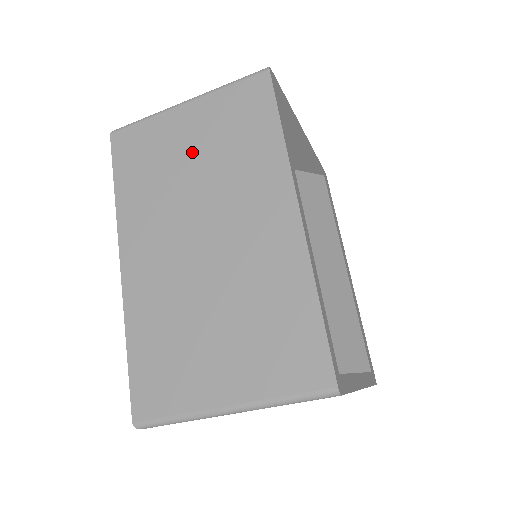
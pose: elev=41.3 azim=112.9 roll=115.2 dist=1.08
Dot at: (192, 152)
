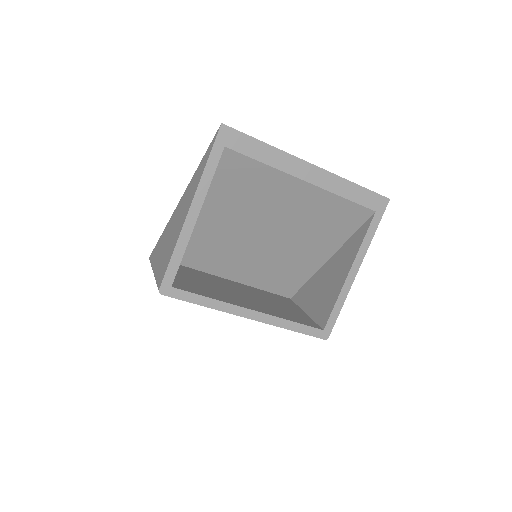
Dot at: occluded
